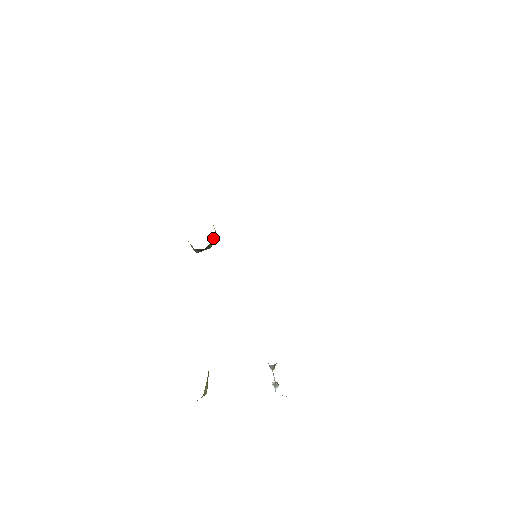
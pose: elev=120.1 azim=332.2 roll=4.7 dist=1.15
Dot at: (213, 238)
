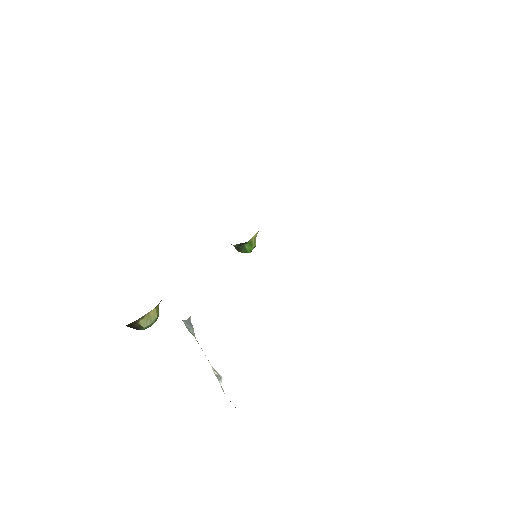
Dot at: (250, 242)
